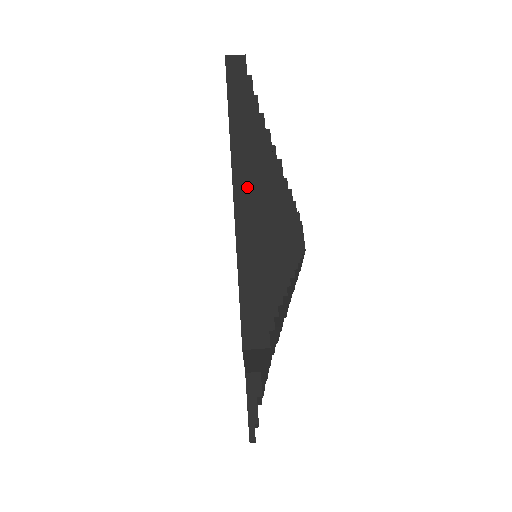
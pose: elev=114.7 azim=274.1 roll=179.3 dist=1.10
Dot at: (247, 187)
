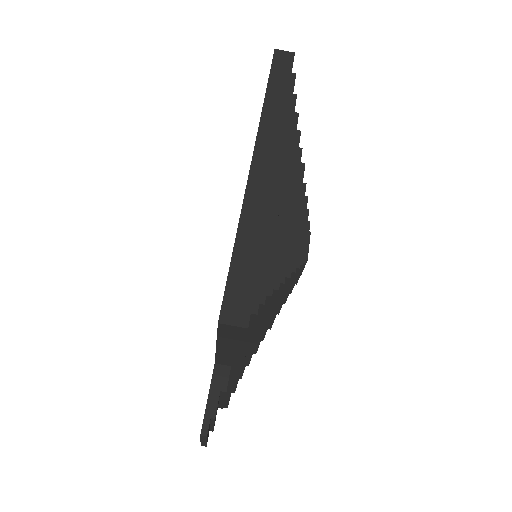
Dot at: (265, 169)
